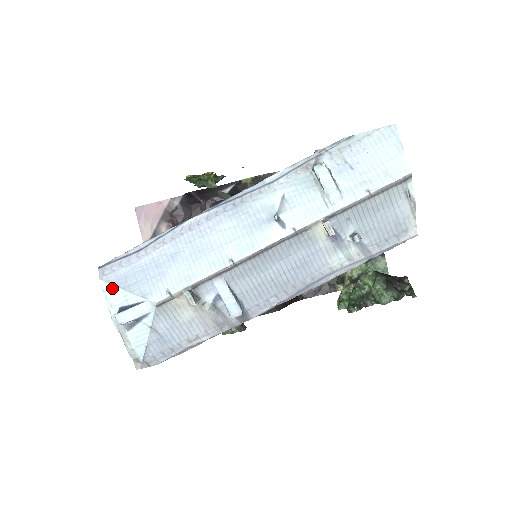
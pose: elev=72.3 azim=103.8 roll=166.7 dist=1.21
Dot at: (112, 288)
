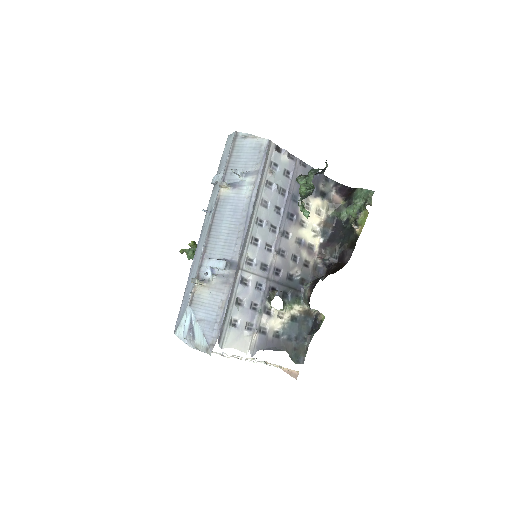
Dot at: (179, 329)
